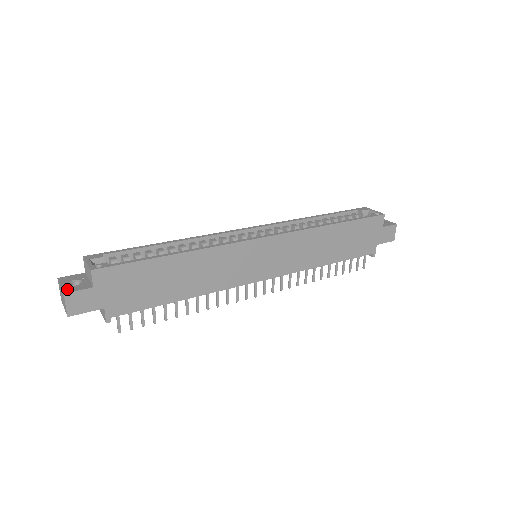
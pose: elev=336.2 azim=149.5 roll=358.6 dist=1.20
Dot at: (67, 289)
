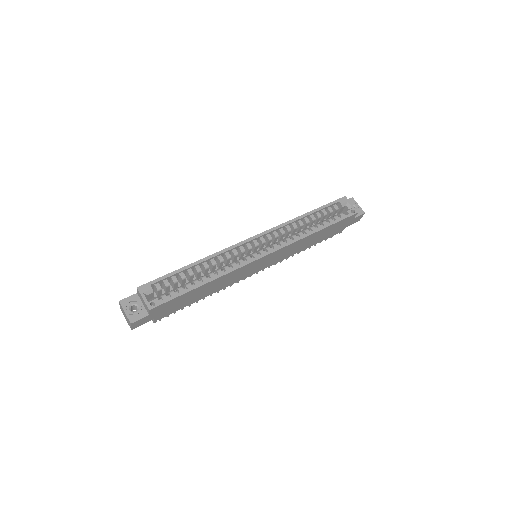
Dot at: (131, 318)
